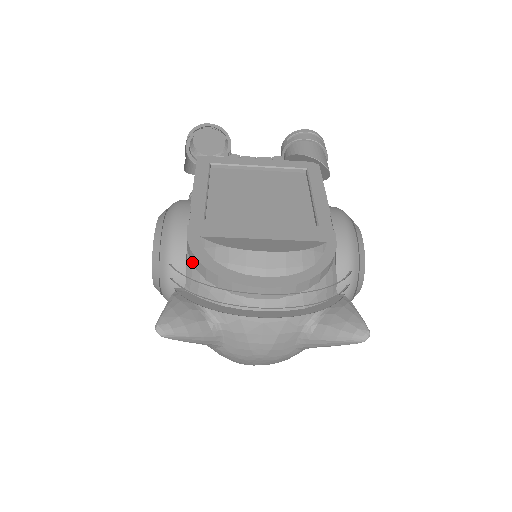
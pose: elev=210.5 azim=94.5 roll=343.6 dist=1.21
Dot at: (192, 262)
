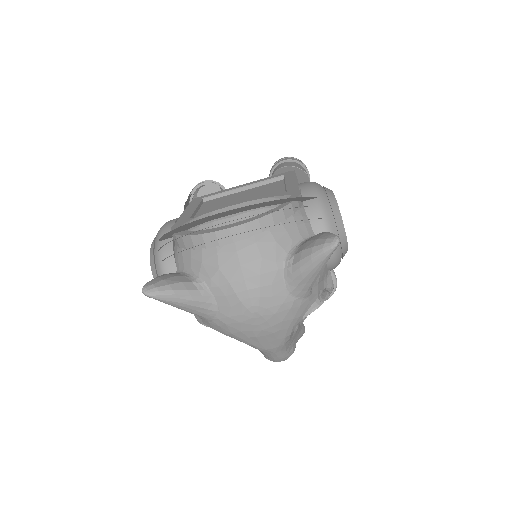
Dot at: (176, 244)
